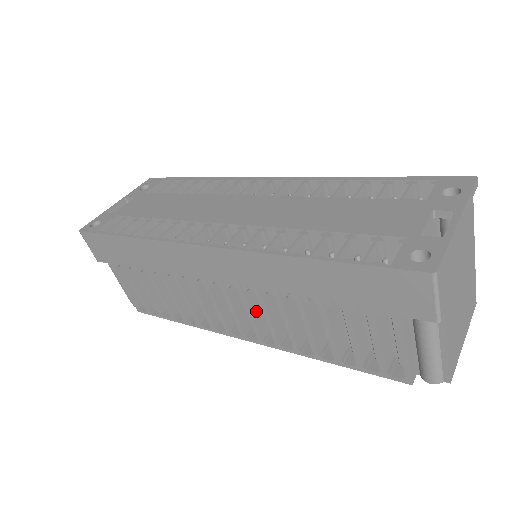
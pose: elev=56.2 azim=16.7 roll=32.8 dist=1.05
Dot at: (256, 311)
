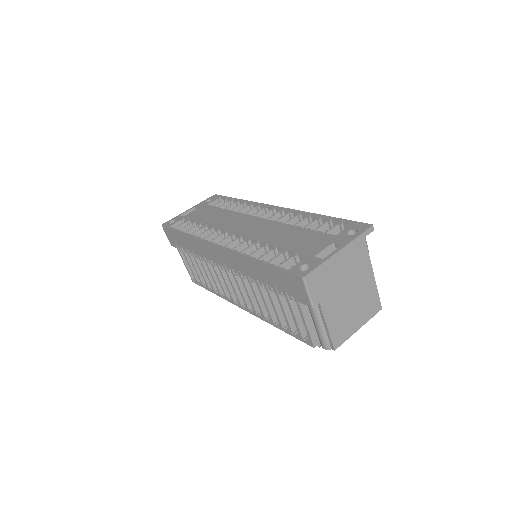
Dot at: occluded
